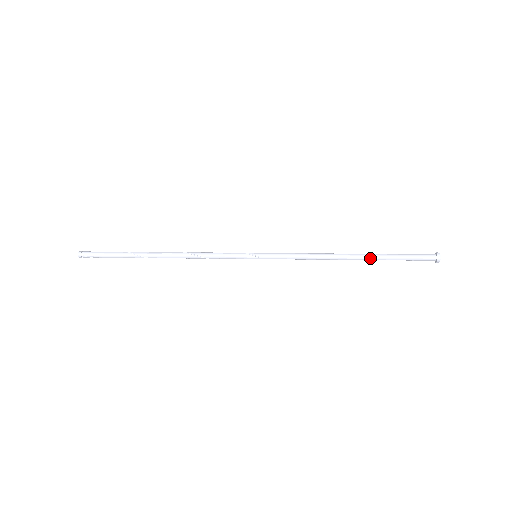
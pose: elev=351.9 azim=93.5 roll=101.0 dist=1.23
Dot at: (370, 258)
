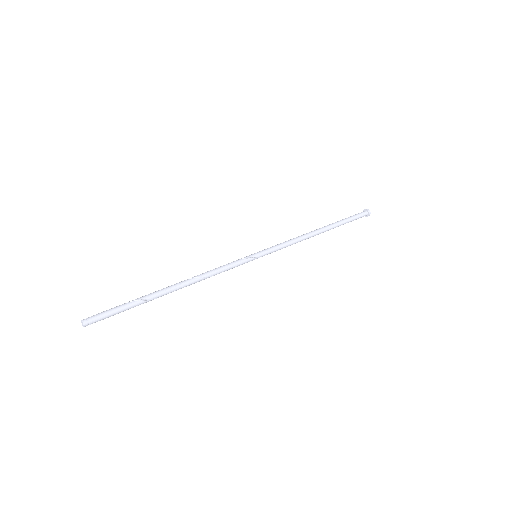
Dot at: occluded
